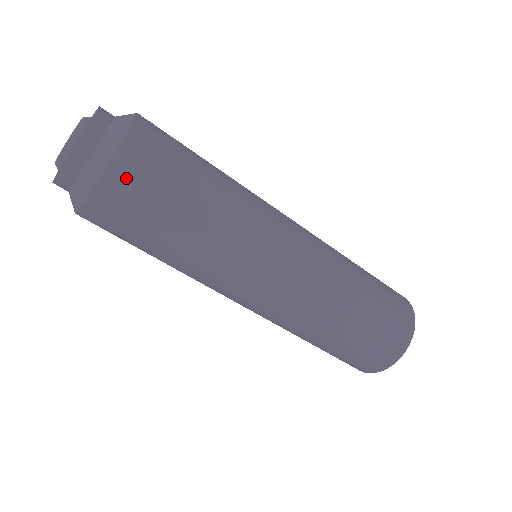
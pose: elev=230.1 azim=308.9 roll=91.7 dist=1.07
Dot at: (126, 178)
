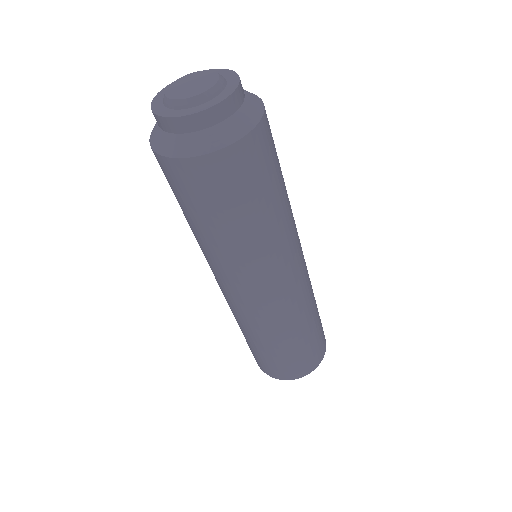
Dot at: (180, 174)
